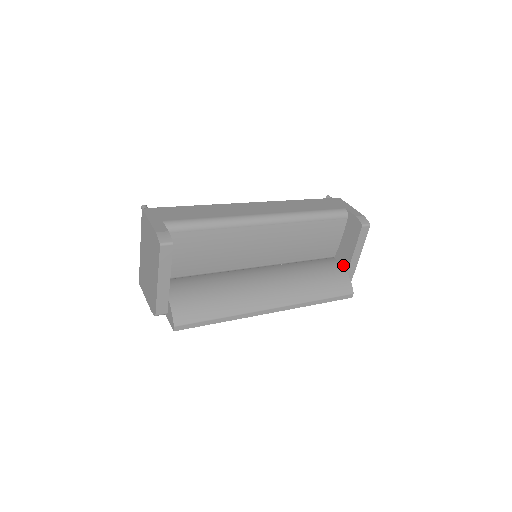
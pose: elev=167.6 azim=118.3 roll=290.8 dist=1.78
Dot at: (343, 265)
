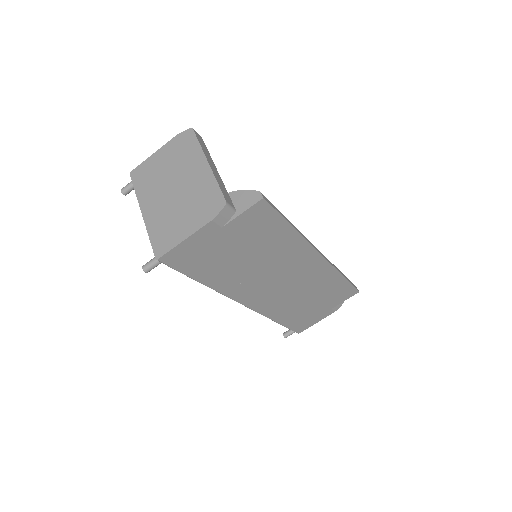
Dot at: occluded
